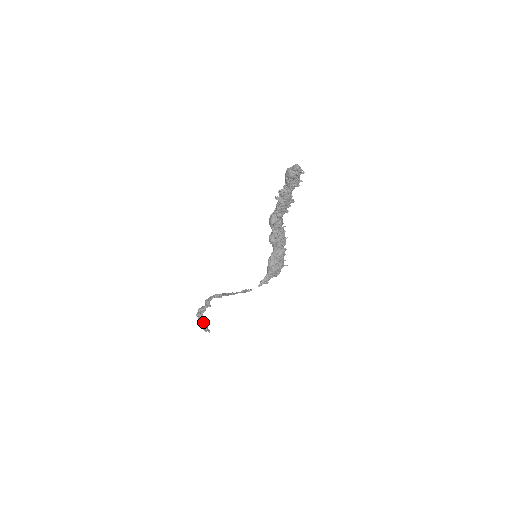
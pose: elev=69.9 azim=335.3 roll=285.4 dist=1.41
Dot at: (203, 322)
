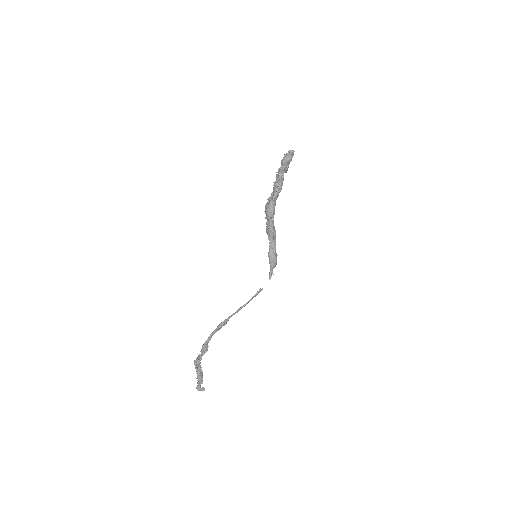
Dot at: (202, 376)
